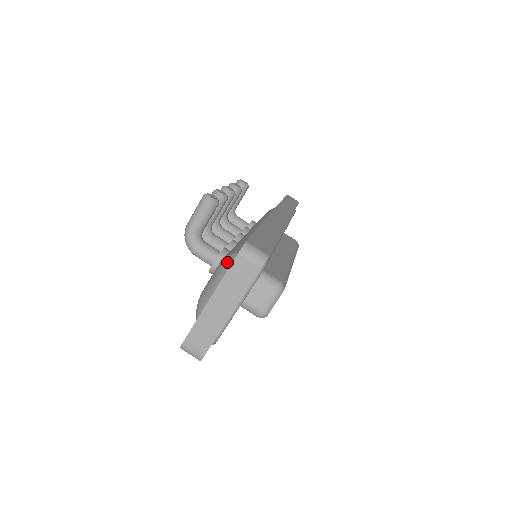
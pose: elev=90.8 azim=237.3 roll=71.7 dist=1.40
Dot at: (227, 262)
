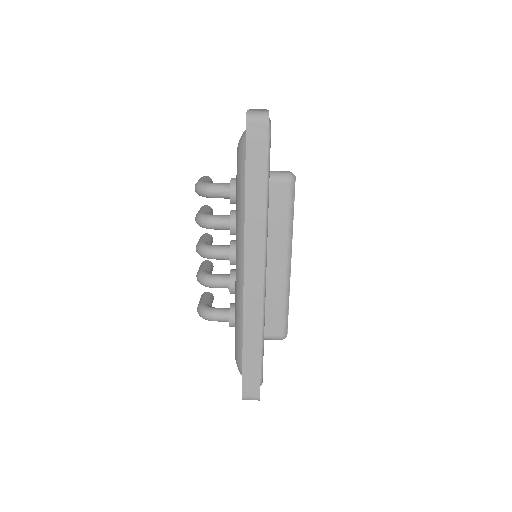
Dot at: occluded
